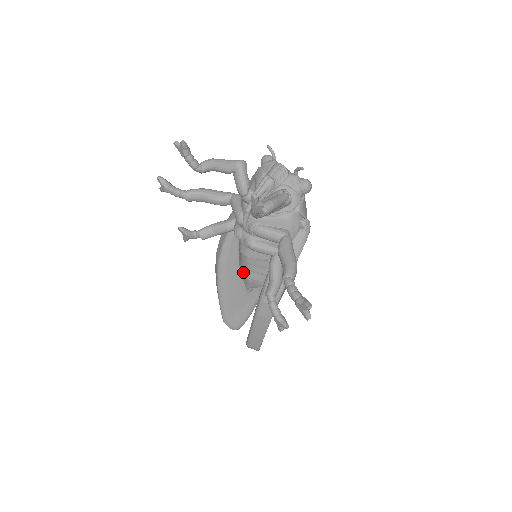
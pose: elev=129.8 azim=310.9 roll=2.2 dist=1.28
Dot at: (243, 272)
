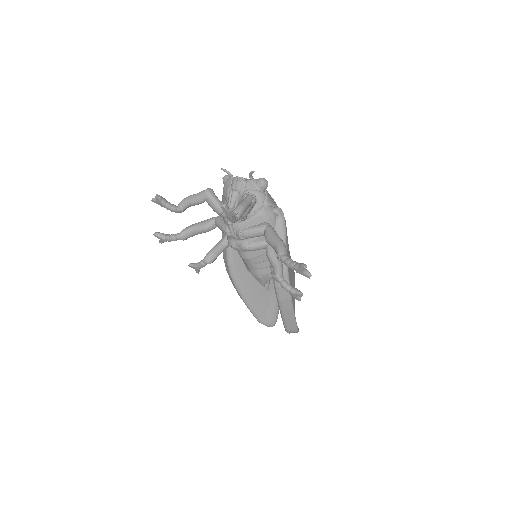
Dot at: (252, 273)
